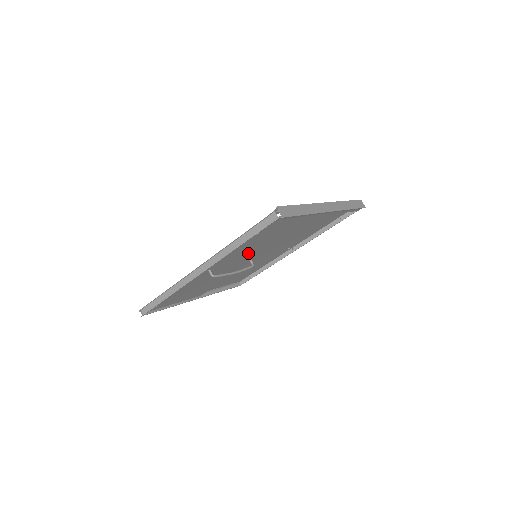
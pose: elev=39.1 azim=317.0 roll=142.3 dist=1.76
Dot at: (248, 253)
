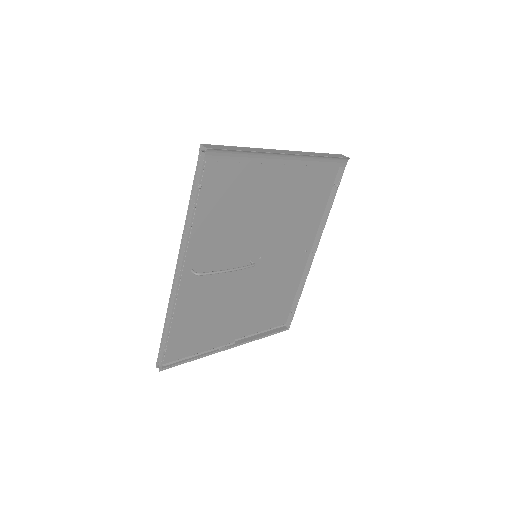
Dot at: (230, 241)
